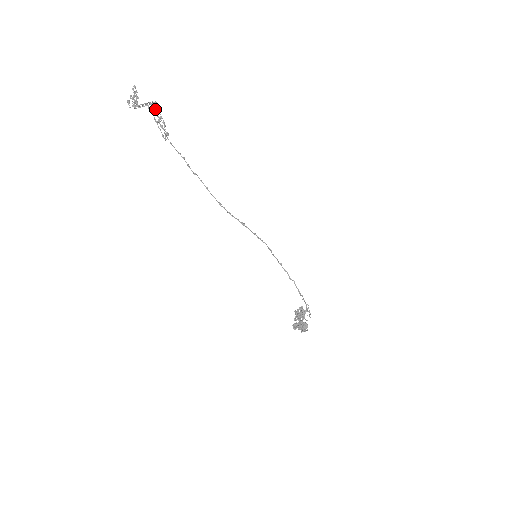
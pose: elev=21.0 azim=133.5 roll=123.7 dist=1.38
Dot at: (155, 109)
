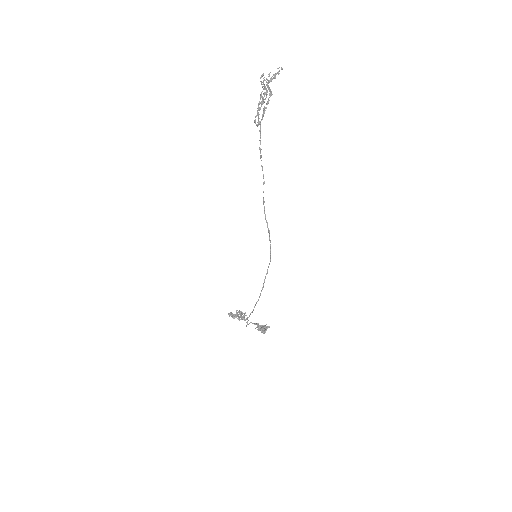
Dot at: (264, 99)
